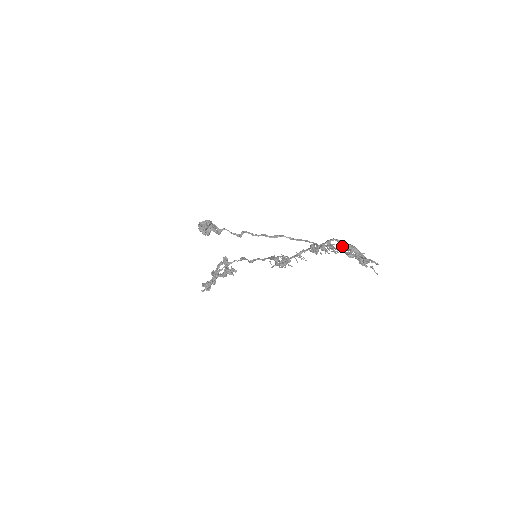
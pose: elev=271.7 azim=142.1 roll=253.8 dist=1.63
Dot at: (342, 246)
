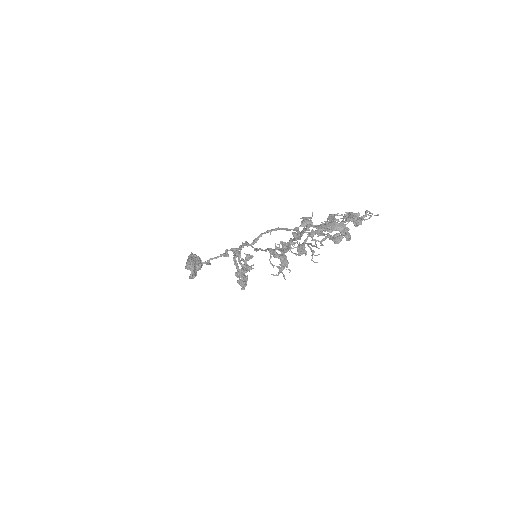
Dot at: occluded
